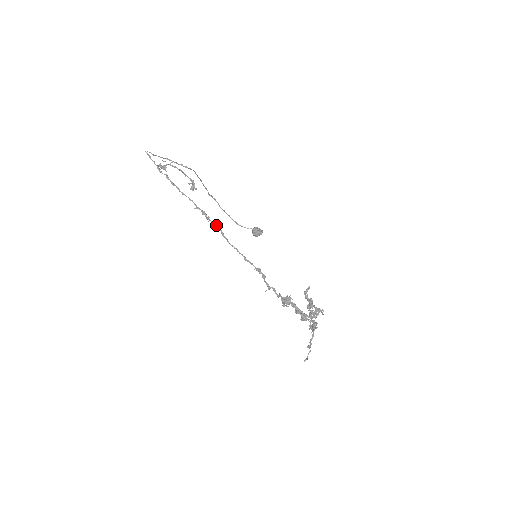
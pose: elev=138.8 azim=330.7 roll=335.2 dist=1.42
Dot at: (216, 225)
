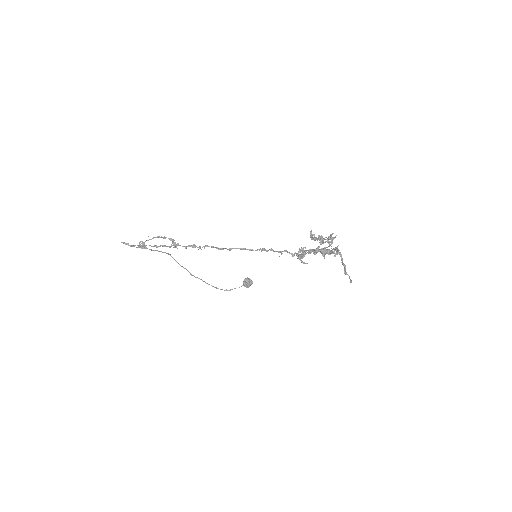
Dot at: (209, 246)
